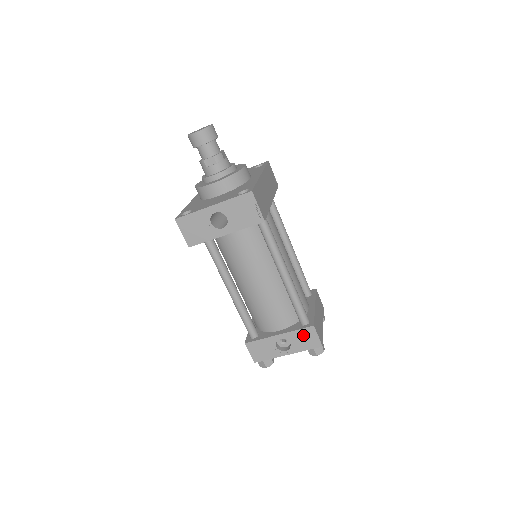
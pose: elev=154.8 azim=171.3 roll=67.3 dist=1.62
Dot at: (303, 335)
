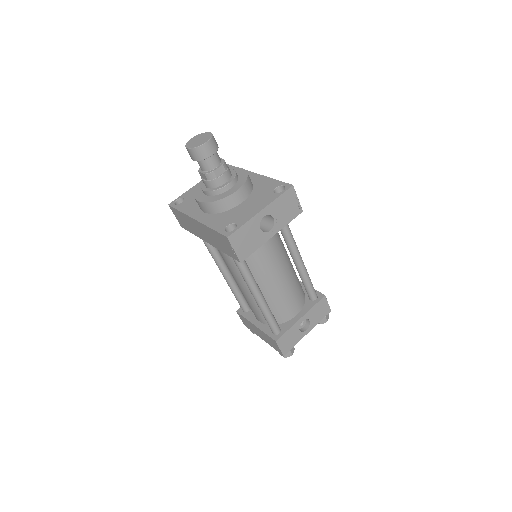
Dot at: (318, 308)
